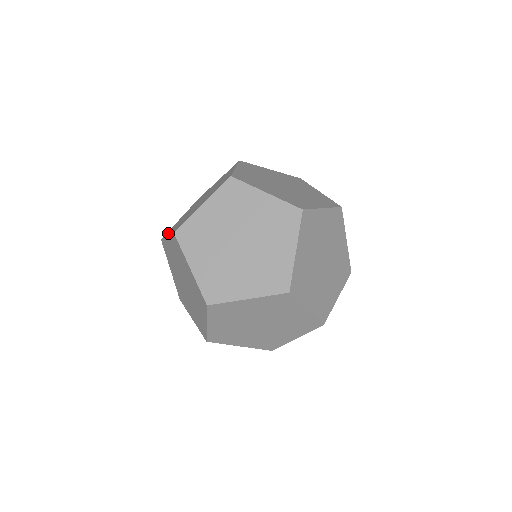
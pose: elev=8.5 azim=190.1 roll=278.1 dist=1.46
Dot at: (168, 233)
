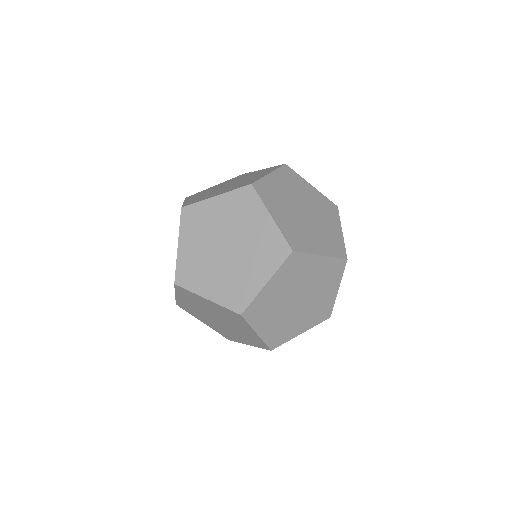
Dot at: (194, 286)
